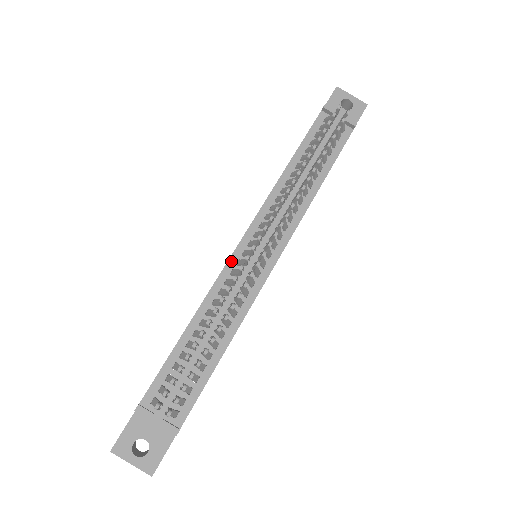
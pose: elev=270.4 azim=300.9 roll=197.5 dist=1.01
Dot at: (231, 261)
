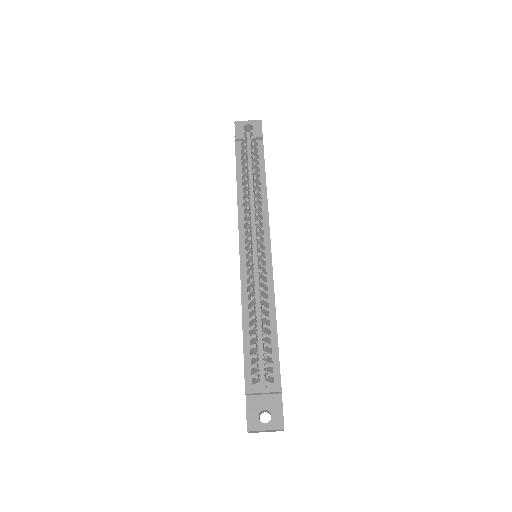
Dot at: (242, 267)
